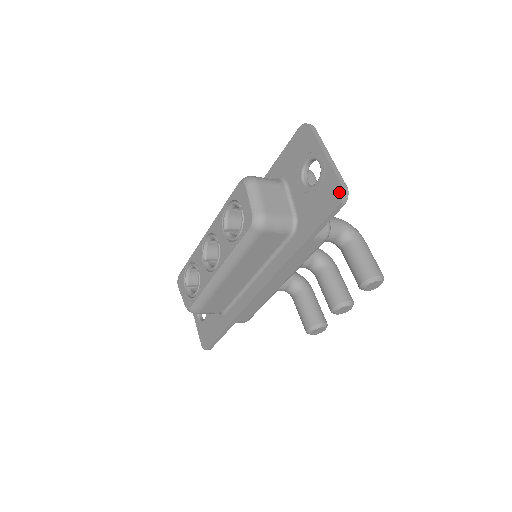
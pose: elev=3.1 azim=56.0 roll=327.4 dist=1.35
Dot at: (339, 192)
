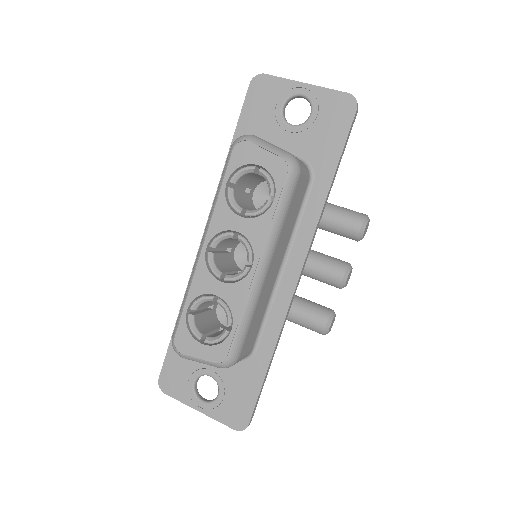
Dot at: (349, 100)
